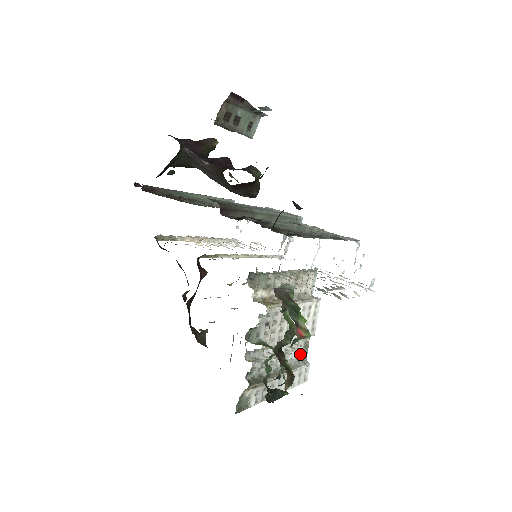
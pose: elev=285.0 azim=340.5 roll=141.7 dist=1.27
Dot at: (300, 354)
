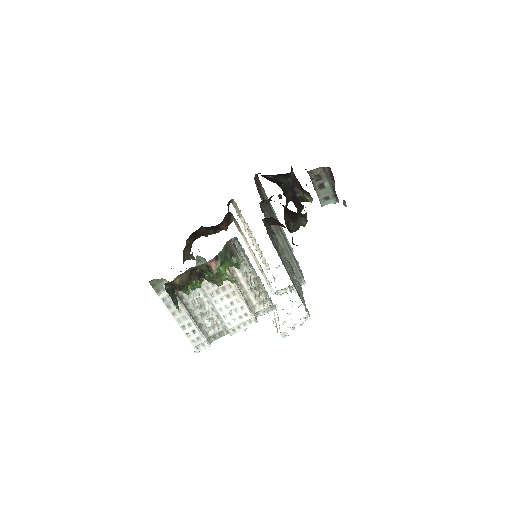
Dot at: (213, 332)
